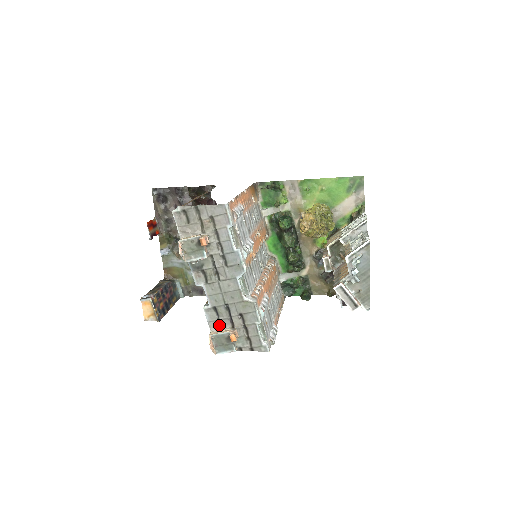
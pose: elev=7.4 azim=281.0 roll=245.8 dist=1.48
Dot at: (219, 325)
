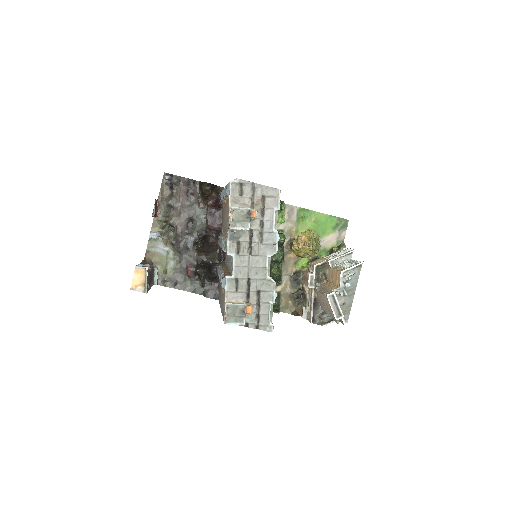
Dot at: (235, 297)
